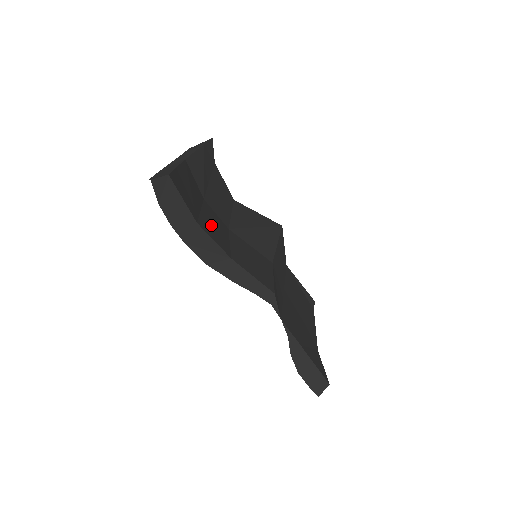
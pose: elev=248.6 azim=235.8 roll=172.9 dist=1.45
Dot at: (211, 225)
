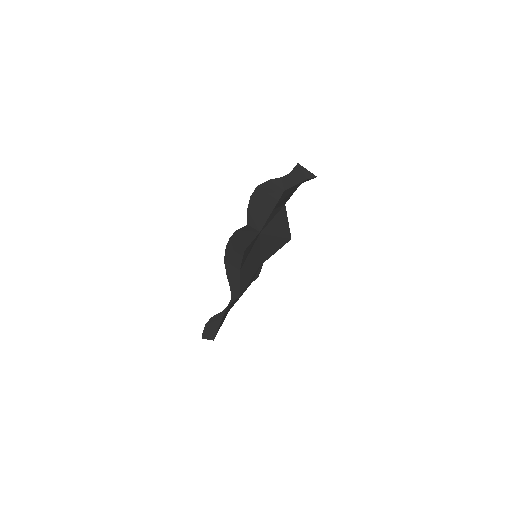
Dot at: occluded
